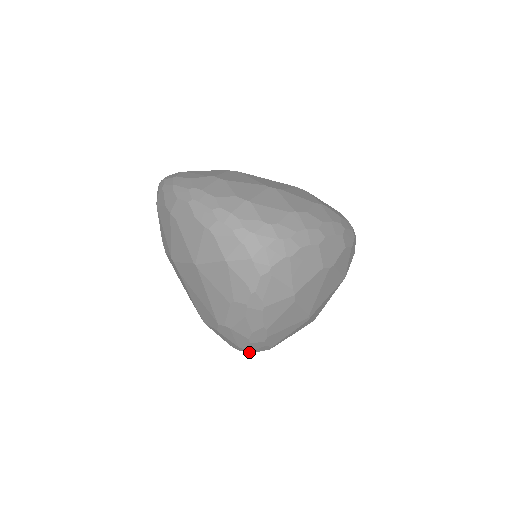
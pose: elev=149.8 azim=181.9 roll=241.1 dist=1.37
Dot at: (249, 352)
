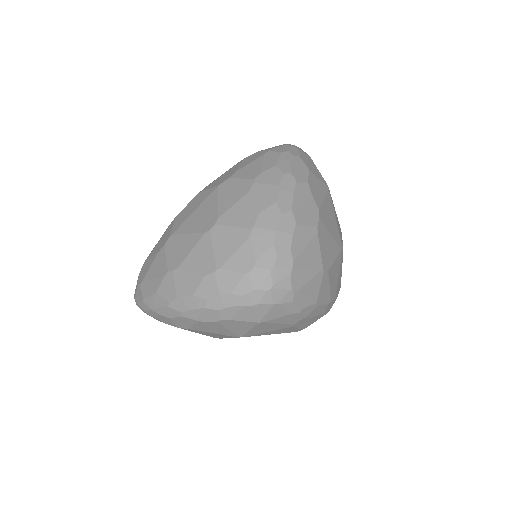
Dot at: occluded
